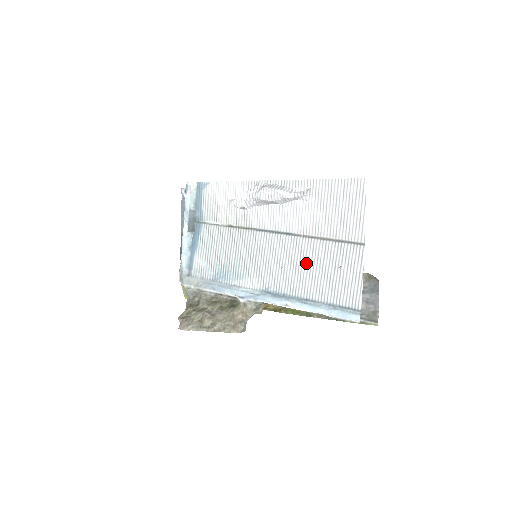
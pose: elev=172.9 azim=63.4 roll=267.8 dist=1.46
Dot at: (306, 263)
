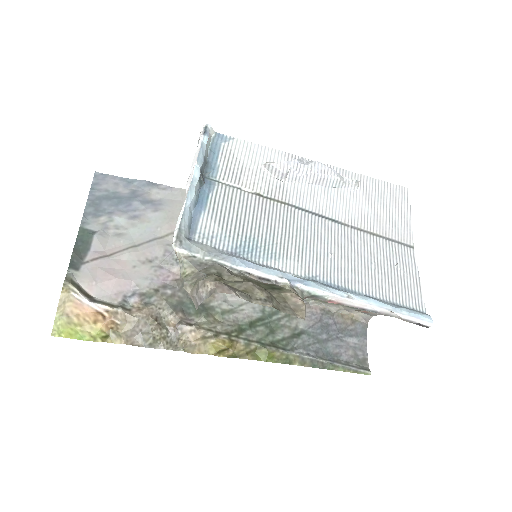
Dot at: (359, 255)
